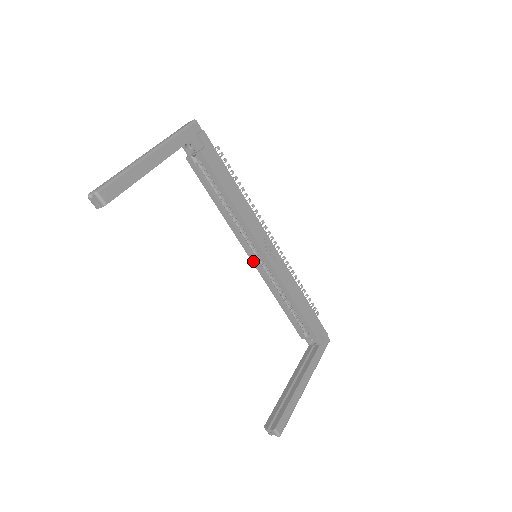
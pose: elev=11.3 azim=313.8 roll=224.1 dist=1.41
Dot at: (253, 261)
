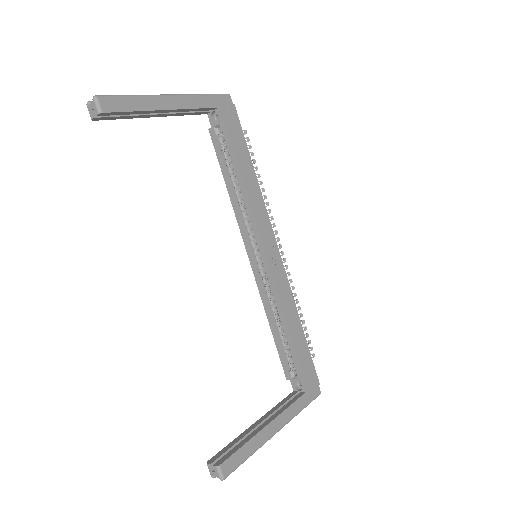
Dot at: (252, 263)
